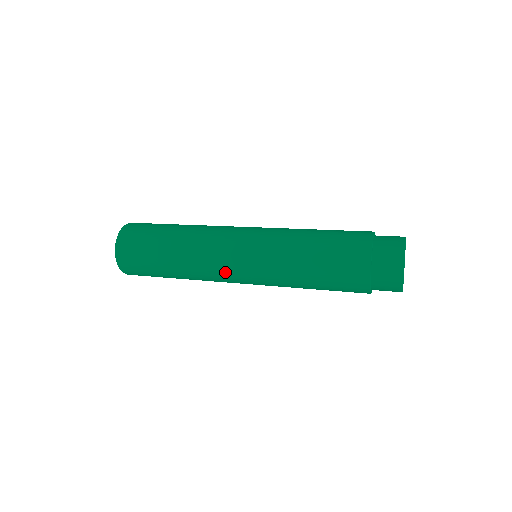
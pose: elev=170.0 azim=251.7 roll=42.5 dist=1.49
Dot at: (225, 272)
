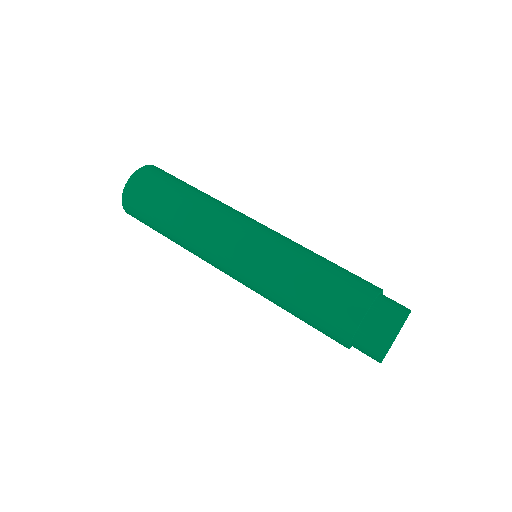
Dot at: occluded
